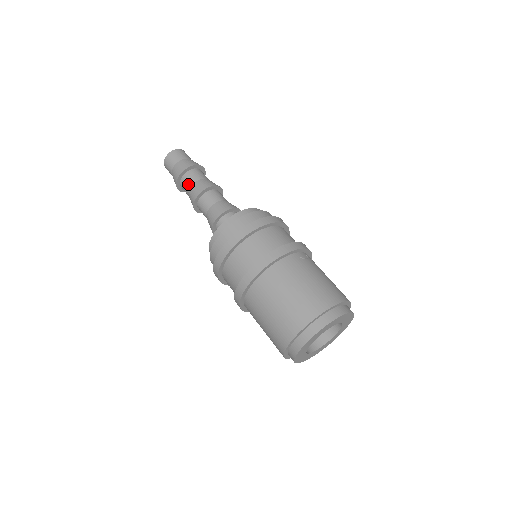
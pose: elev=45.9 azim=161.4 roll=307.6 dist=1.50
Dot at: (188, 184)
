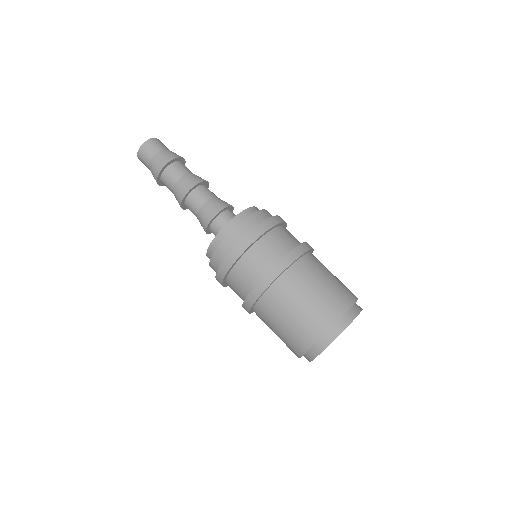
Dot at: (181, 171)
